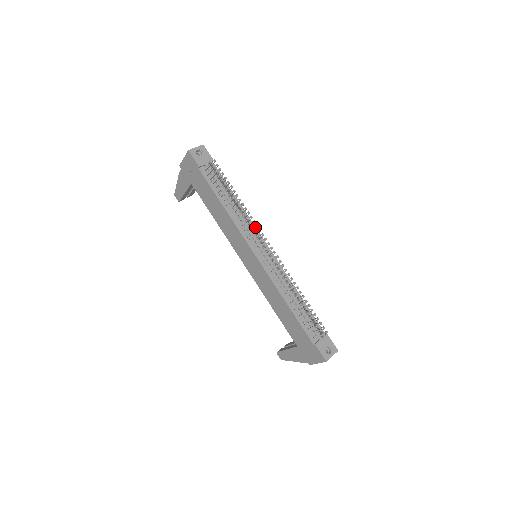
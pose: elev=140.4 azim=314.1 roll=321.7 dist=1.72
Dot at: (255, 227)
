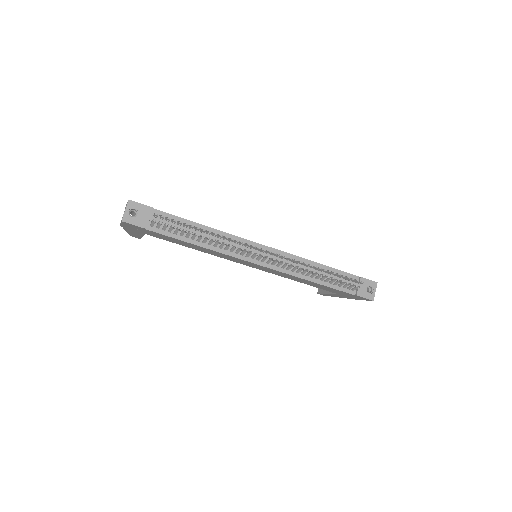
Dot at: (239, 237)
